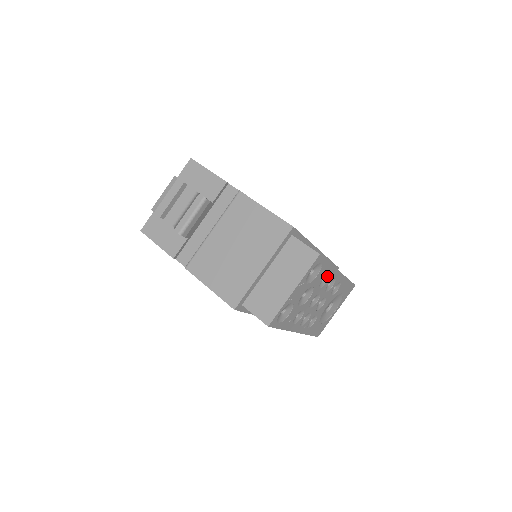
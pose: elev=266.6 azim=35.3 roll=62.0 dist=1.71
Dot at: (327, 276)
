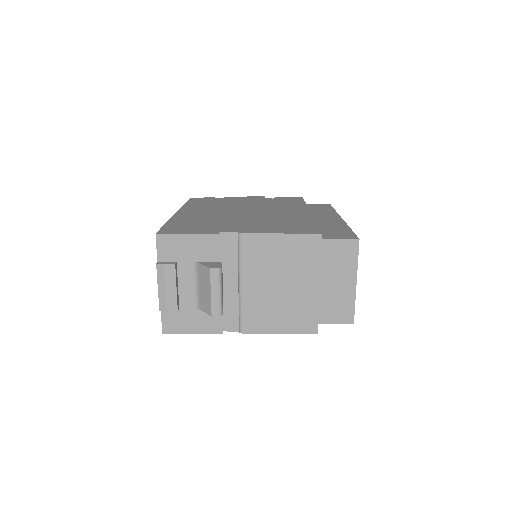
Dot at: occluded
